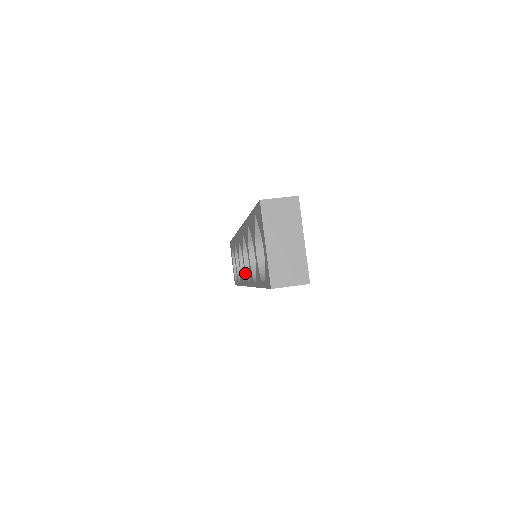
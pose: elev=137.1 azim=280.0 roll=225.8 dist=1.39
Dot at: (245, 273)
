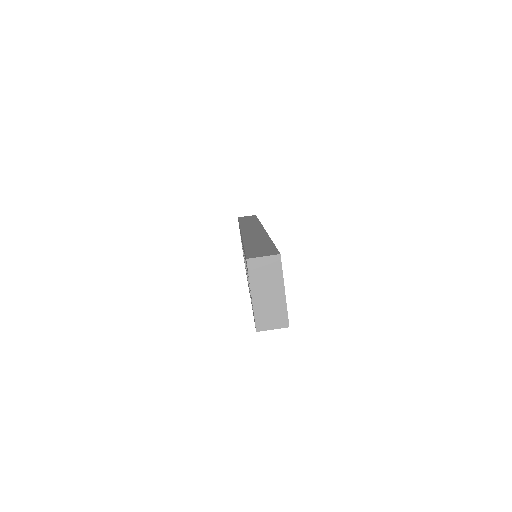
Dot at: (246, 272)
